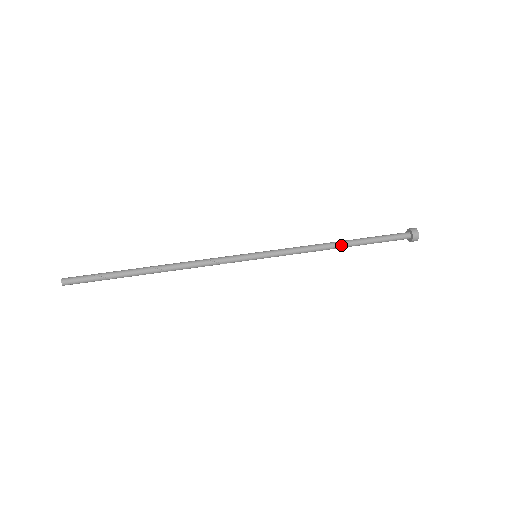
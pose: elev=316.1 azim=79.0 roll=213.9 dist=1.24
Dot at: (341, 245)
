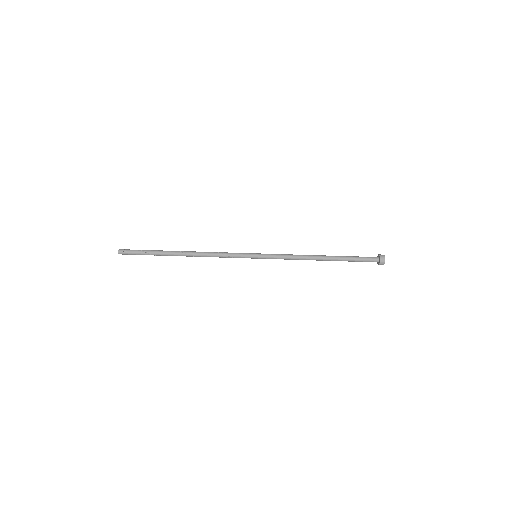
Dot at: (322, 258)
